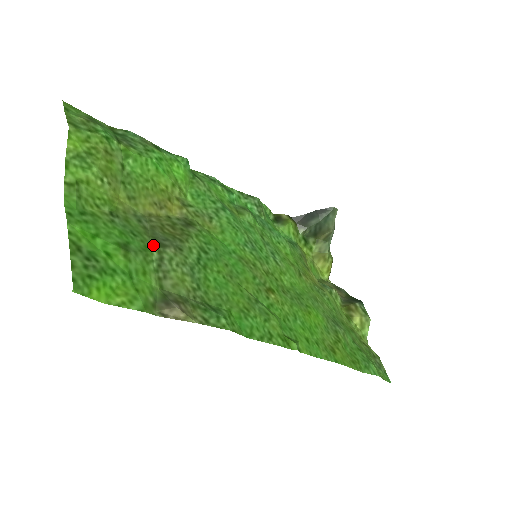
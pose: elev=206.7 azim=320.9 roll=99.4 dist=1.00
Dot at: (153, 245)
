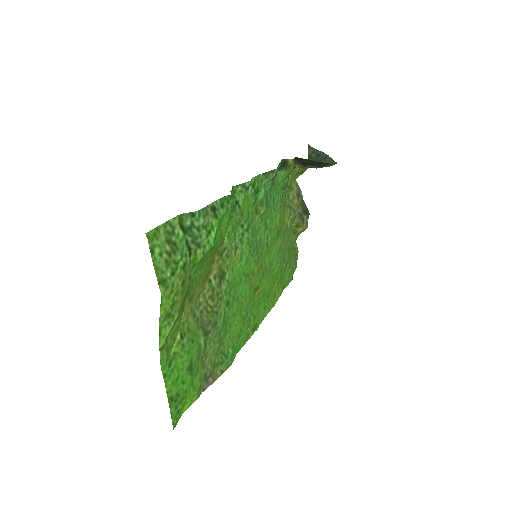
Dot at: (202, 337)
